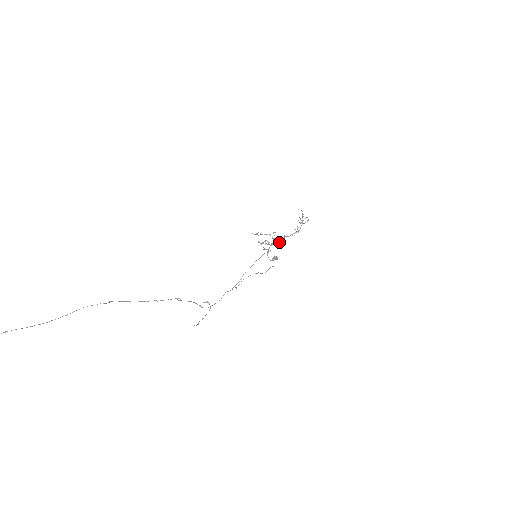
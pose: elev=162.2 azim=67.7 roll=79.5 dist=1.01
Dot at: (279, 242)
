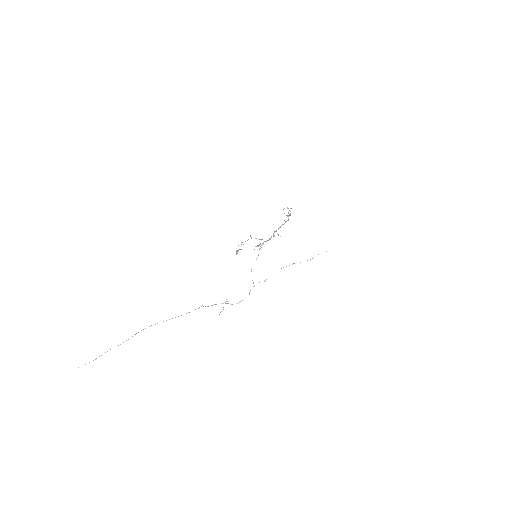
Dot at: occluded
